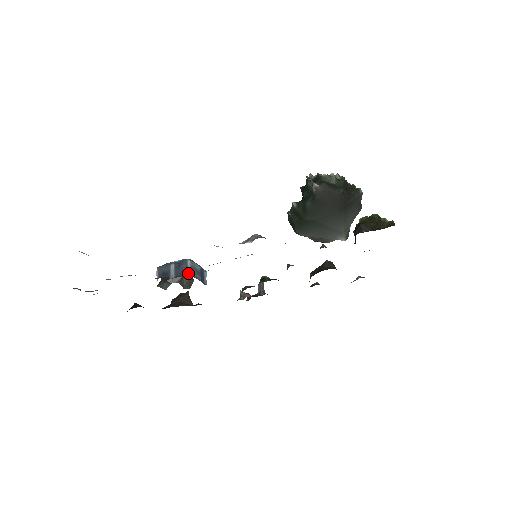
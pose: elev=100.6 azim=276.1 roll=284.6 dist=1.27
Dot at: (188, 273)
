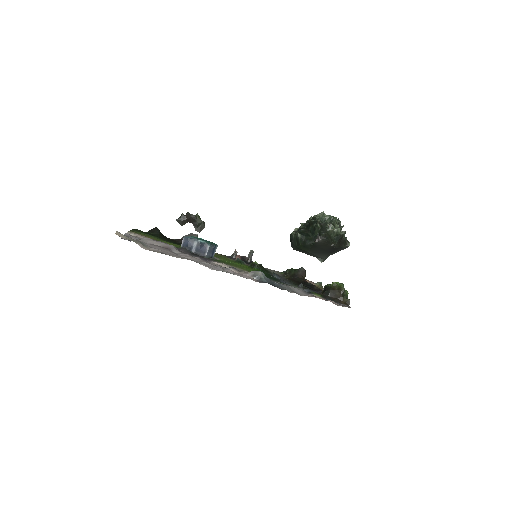
Dot at: (205, 255)
